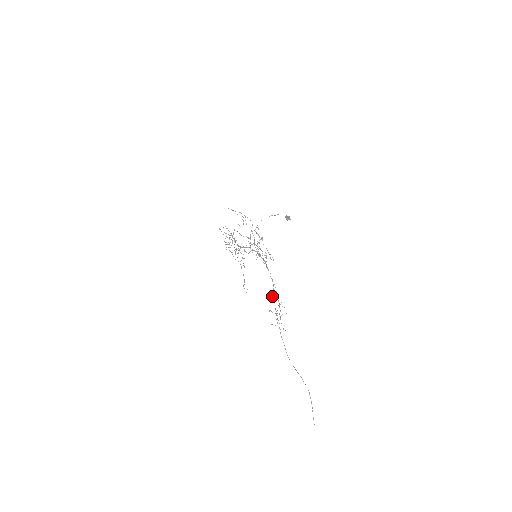
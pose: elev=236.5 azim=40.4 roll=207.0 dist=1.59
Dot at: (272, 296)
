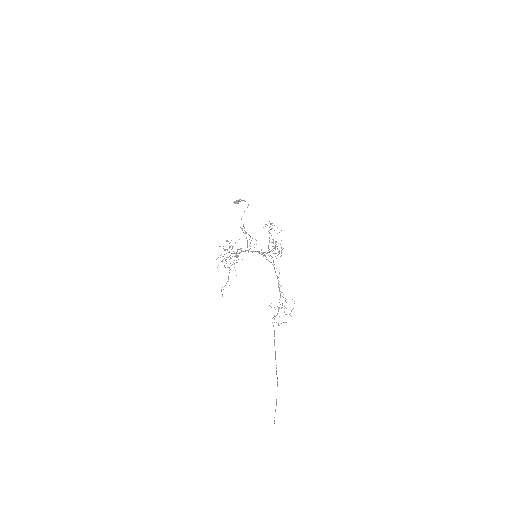
Dot at: (280, 291)
